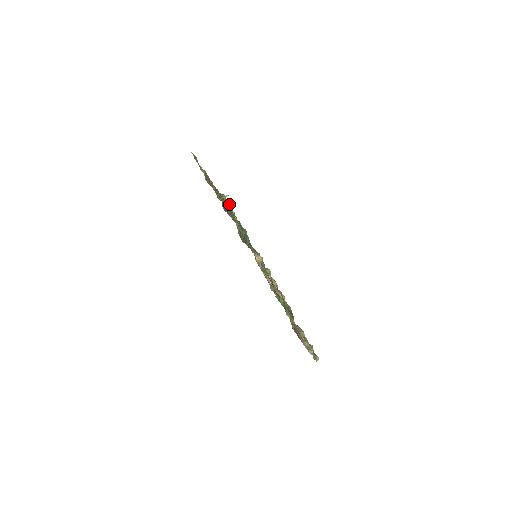
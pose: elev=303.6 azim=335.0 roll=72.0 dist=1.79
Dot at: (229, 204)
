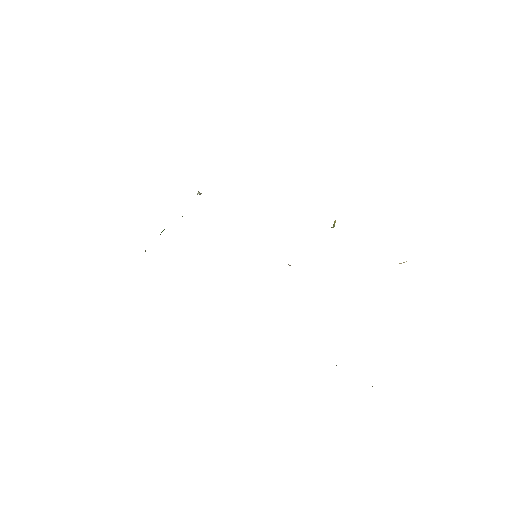
Dot at: occluded
